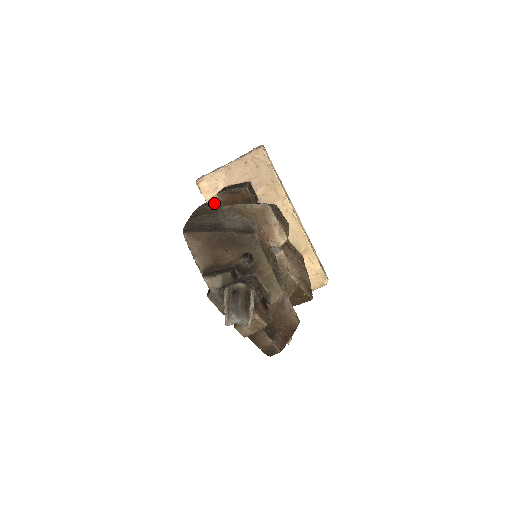
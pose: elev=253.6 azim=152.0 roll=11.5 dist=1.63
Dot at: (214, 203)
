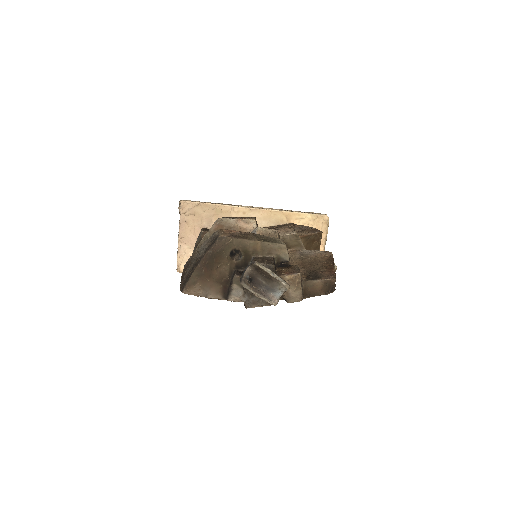
Dot at: occluded
